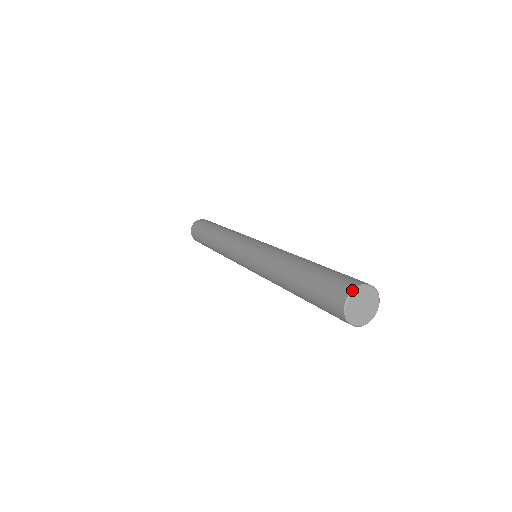
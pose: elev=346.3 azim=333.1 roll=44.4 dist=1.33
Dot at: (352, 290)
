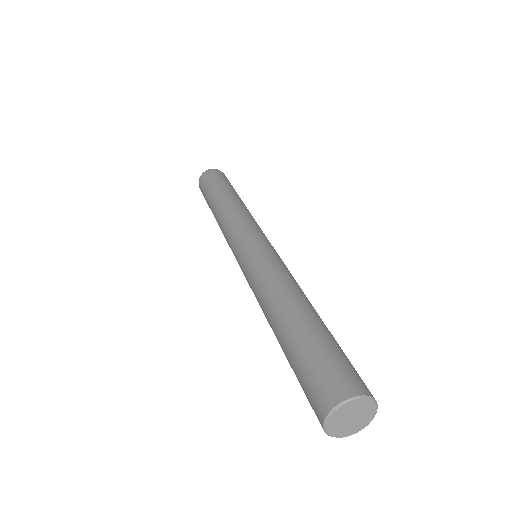
Dot at: (325, 418)
